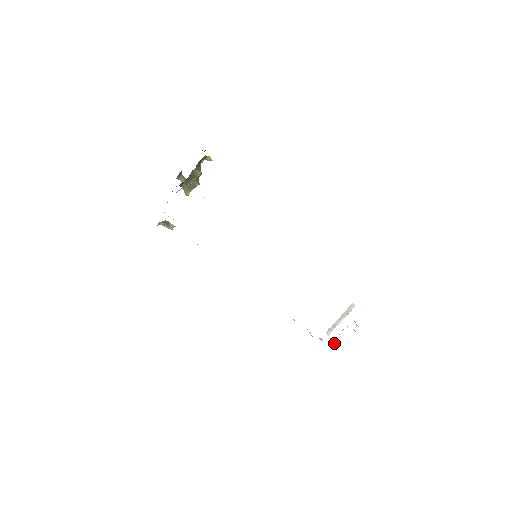
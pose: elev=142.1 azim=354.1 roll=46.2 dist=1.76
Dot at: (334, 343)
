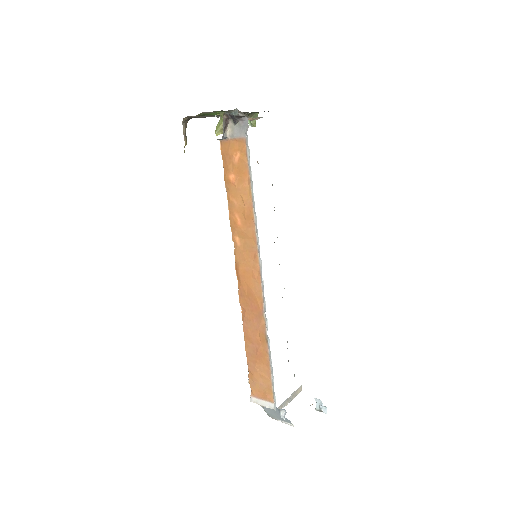
Dot at: occluded
